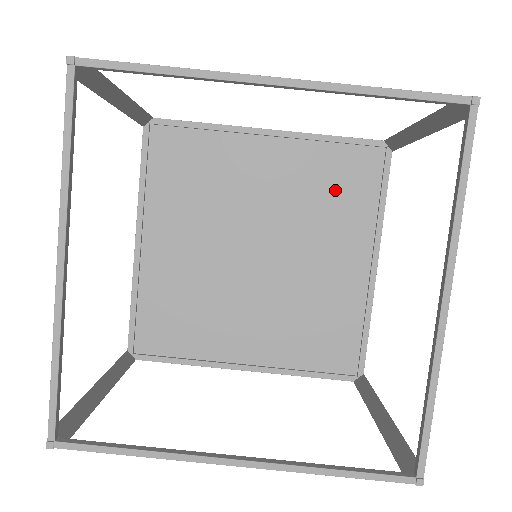
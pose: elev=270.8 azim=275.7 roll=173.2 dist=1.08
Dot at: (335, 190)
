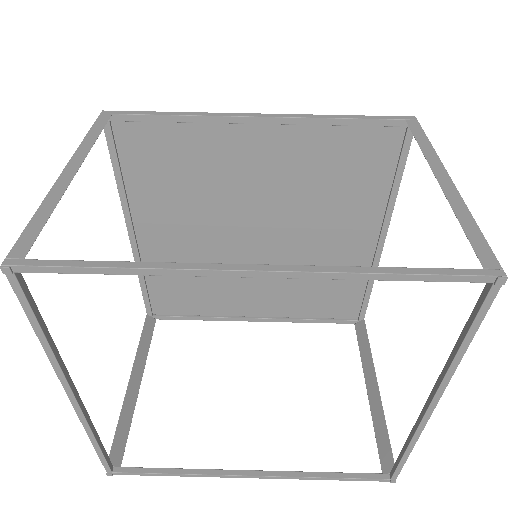
Dot at: (341, 175)
